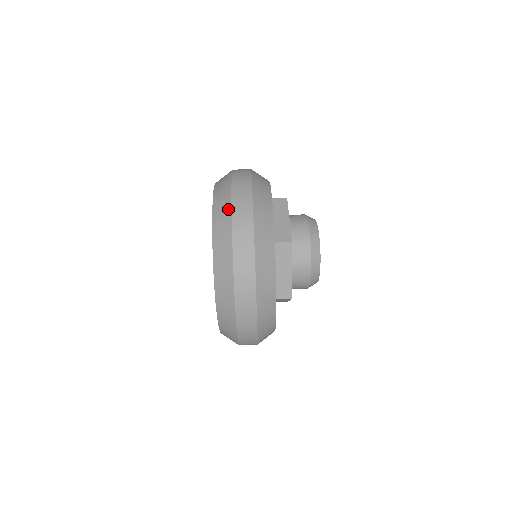
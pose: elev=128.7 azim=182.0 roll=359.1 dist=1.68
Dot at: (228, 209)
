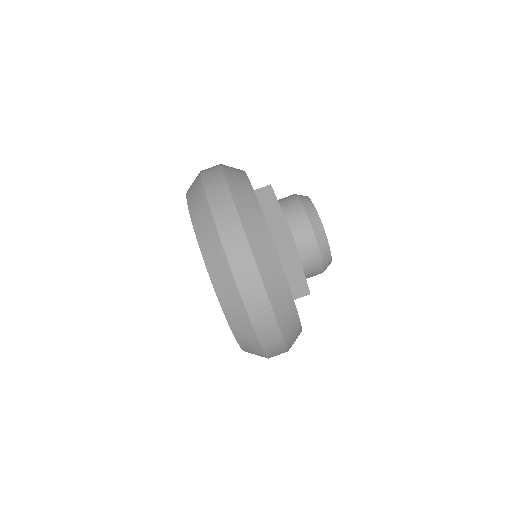
Dot at: (212, 227)
